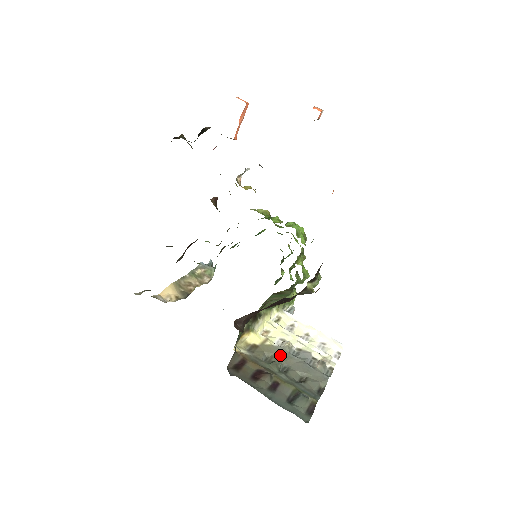
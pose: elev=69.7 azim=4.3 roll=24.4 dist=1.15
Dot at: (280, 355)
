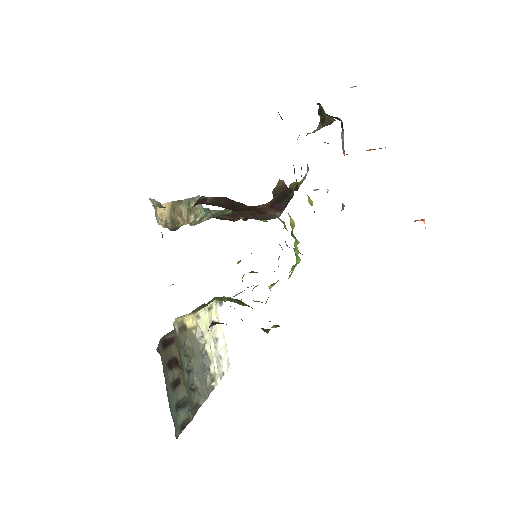
Dot at: (194, 350)
